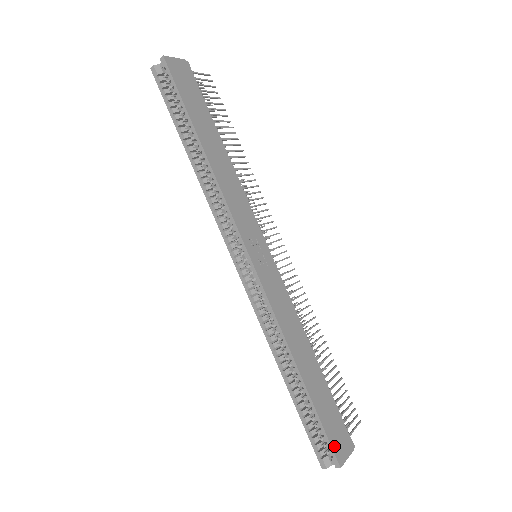
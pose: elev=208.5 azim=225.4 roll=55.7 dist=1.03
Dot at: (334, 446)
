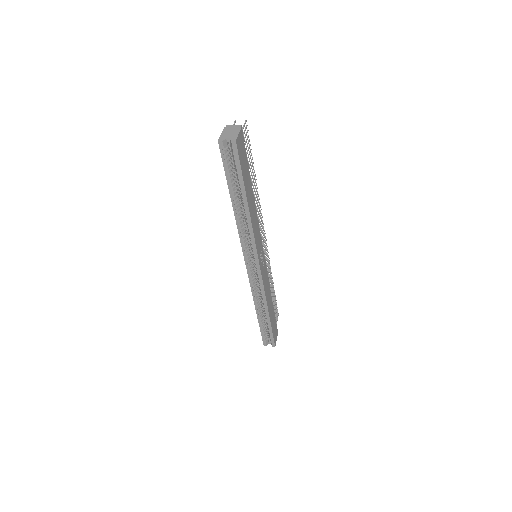
Dot at: (274, 339)
